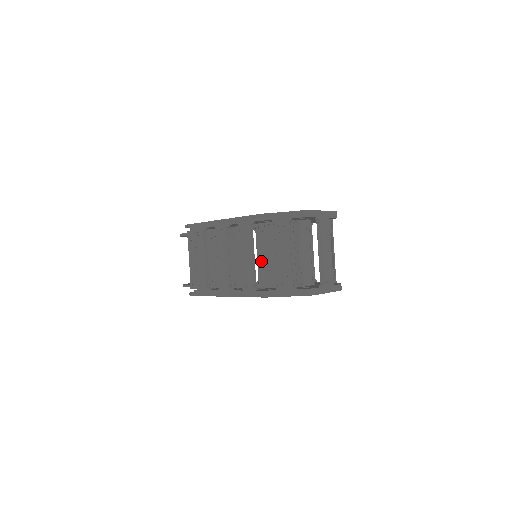
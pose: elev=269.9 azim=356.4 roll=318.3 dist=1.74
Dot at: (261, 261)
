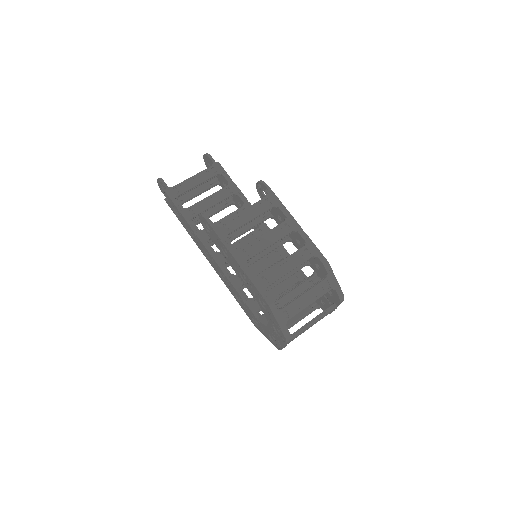
Dot at: occluded
